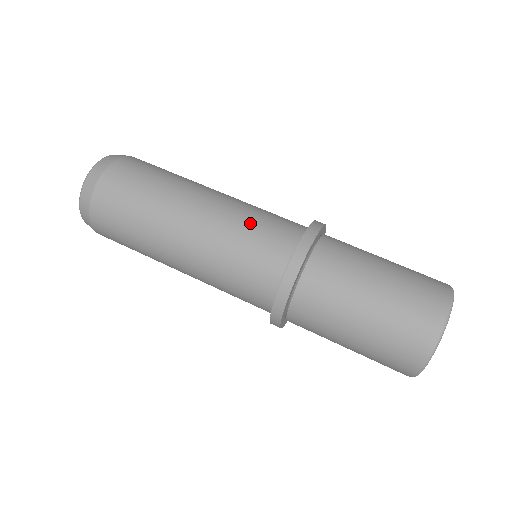
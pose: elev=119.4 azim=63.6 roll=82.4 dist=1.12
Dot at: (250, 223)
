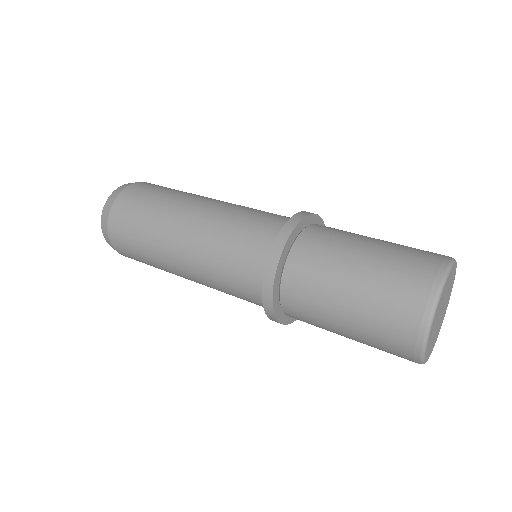
Dot at: (235, 226)
